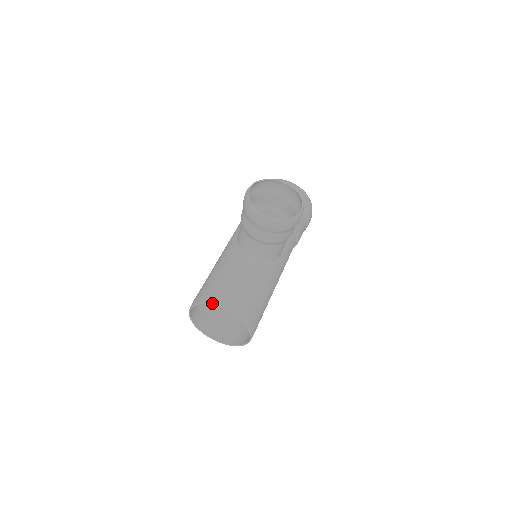
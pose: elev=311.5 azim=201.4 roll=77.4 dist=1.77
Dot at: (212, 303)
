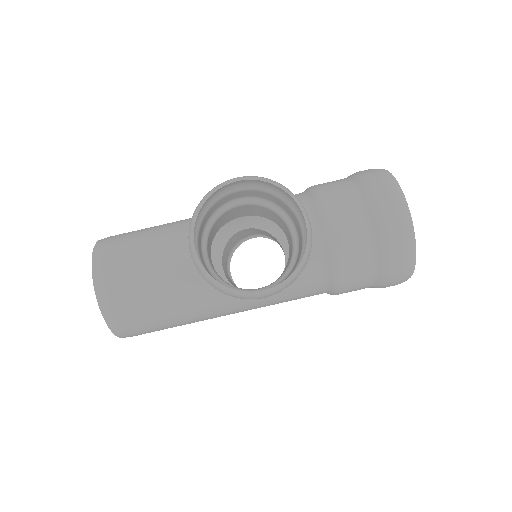
Dot at: (93, 265)
